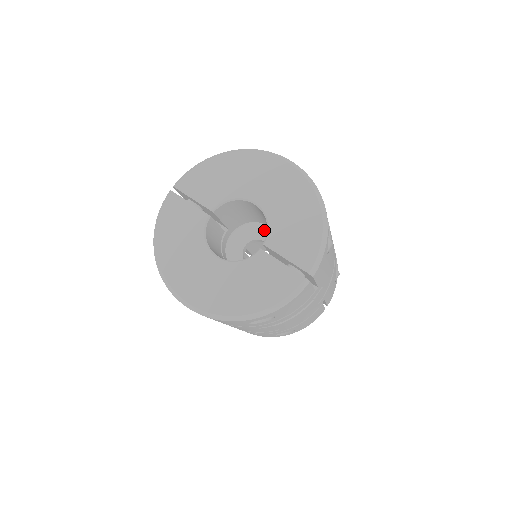
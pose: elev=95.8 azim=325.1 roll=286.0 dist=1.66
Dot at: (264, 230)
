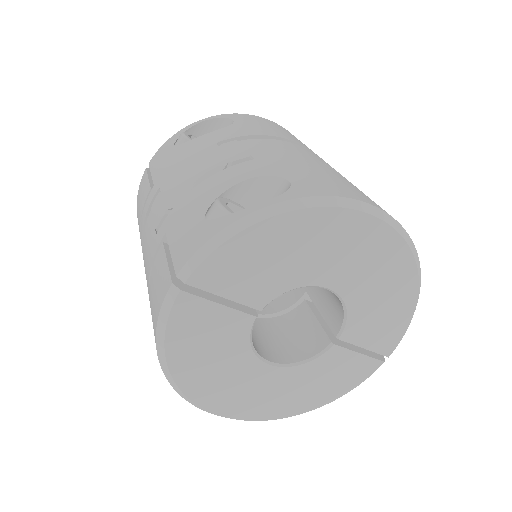
Dot at: occluded
